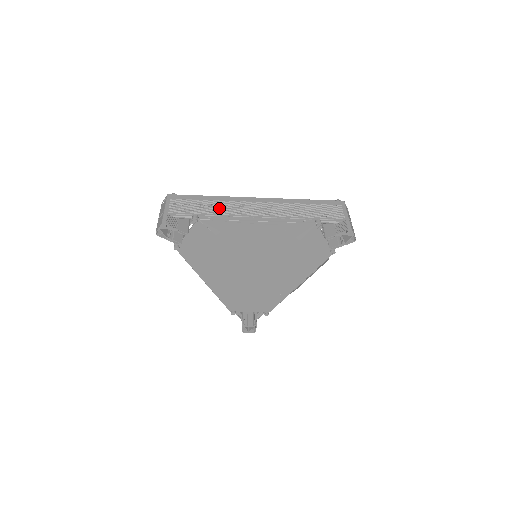
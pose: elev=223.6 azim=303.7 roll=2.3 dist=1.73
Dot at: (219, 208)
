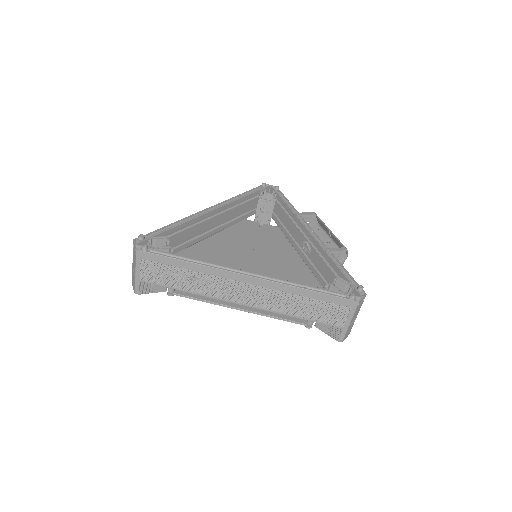
Dot at: (198, 284)
